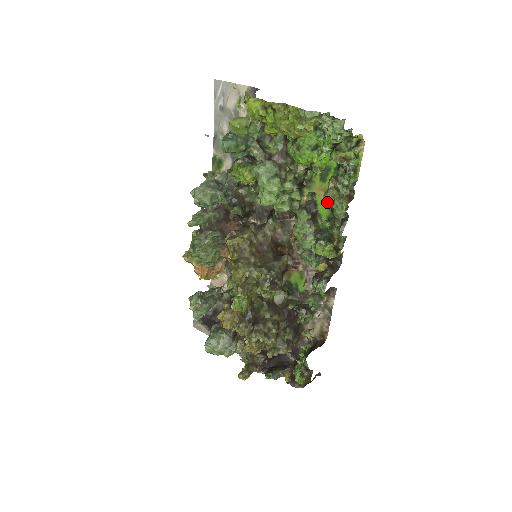
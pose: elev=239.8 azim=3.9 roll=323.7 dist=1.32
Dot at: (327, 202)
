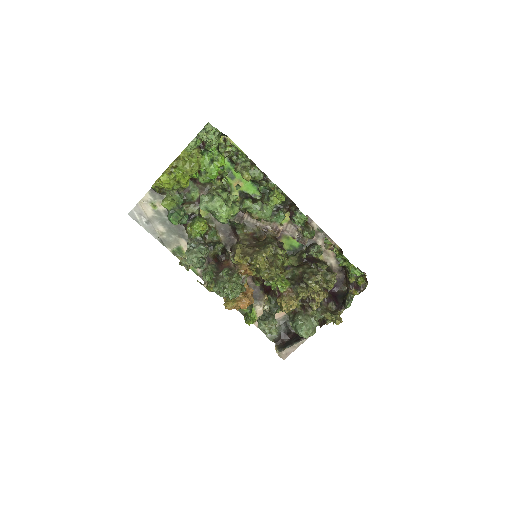
Dot at: (248, 177)
